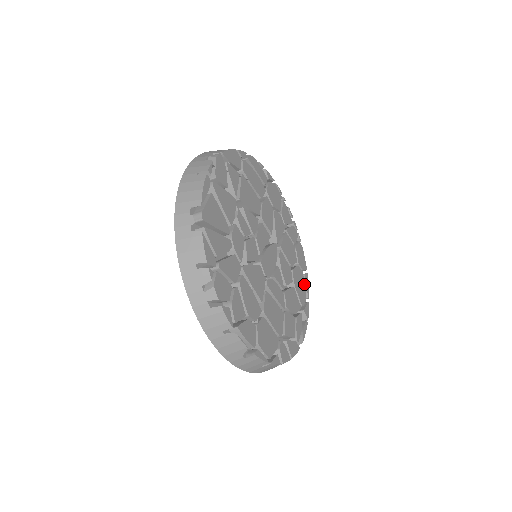
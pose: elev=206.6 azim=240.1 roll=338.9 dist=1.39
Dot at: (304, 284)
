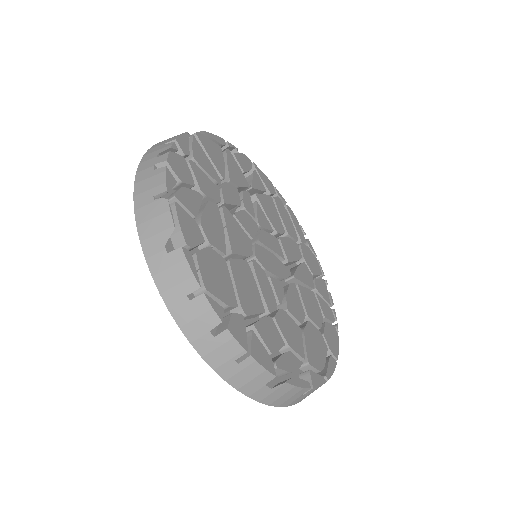
Dot at: (324, 358)
